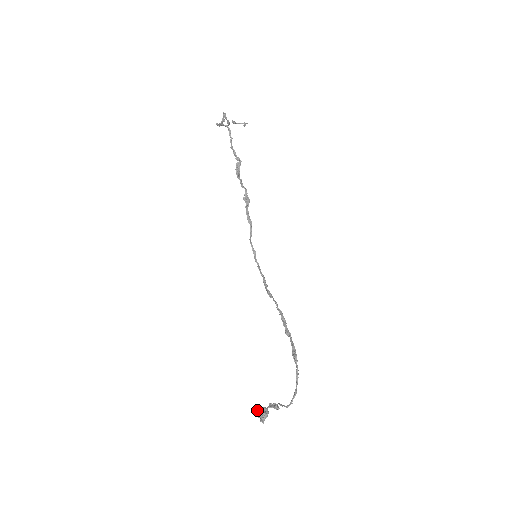
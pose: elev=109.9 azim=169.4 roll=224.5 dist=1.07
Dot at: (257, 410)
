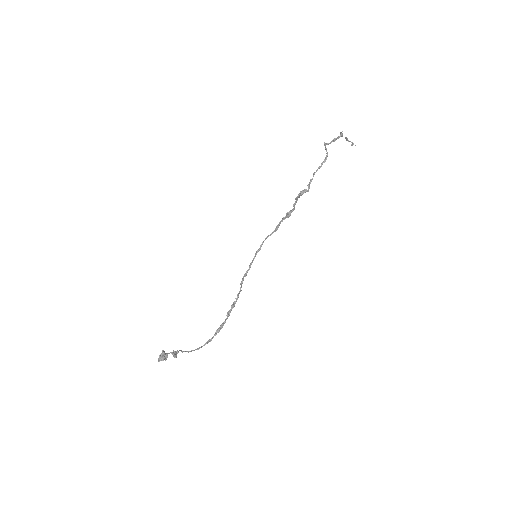
Dot at: (162, 351)
